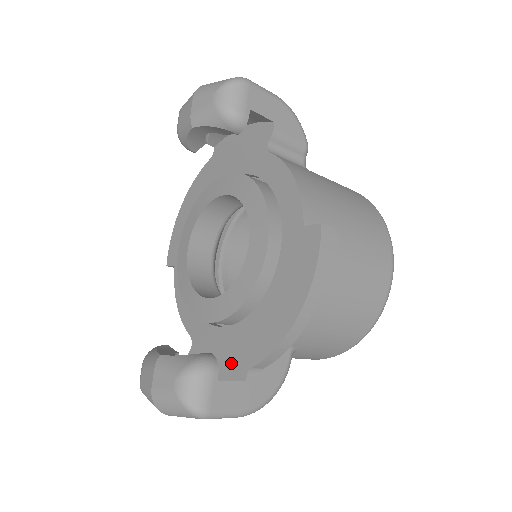
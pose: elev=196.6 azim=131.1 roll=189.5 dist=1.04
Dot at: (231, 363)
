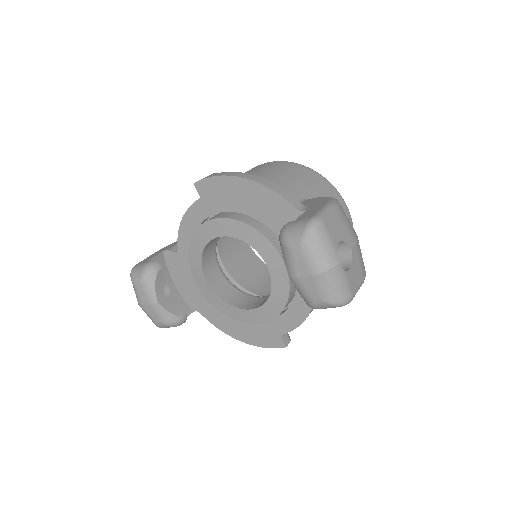
Dot at: (192, 297)
